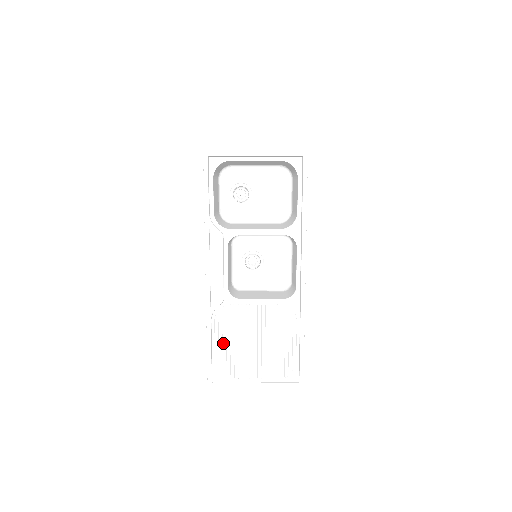
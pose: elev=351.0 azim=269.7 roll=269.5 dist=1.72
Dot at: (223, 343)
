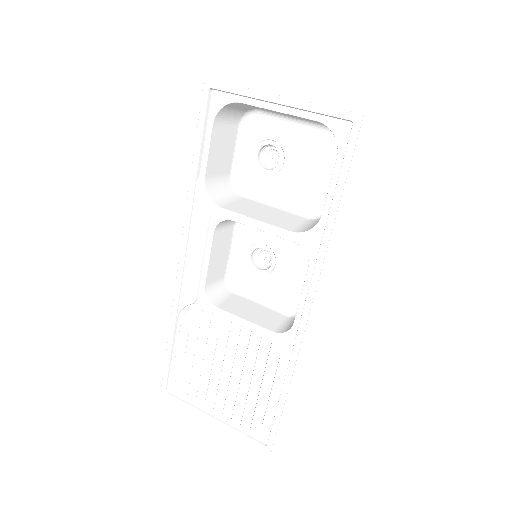
Dot at: (186, 352)
